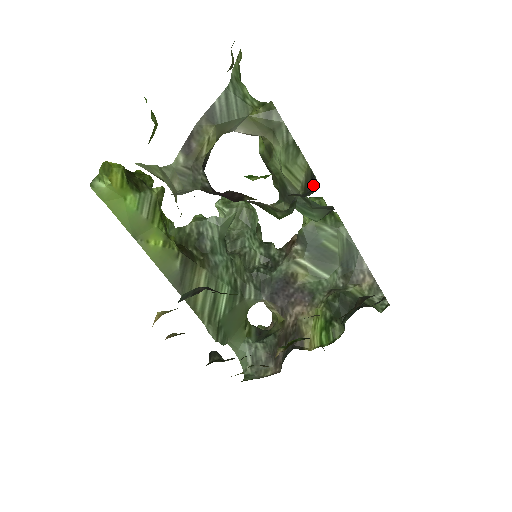
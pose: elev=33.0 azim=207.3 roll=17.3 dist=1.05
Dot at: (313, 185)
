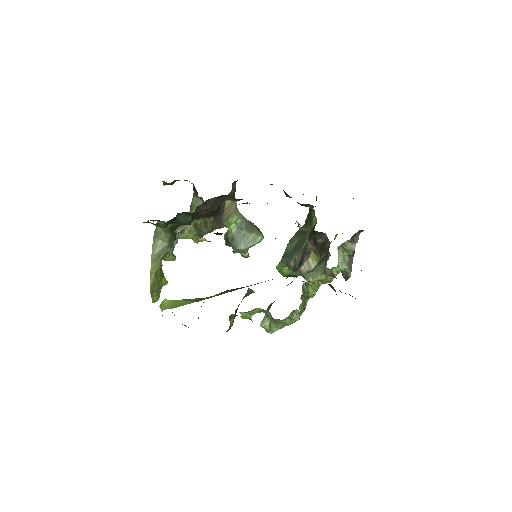
Dot at: (194, 189)
